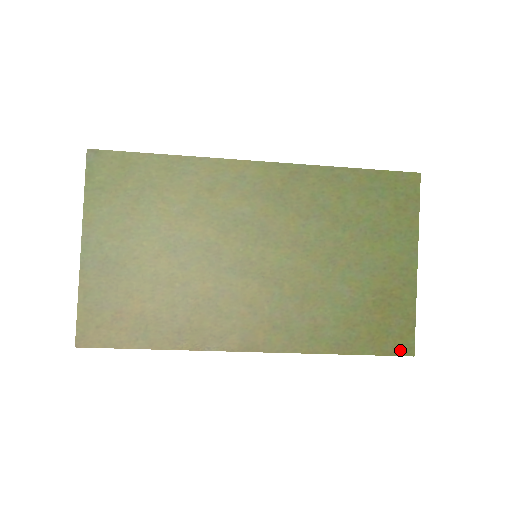
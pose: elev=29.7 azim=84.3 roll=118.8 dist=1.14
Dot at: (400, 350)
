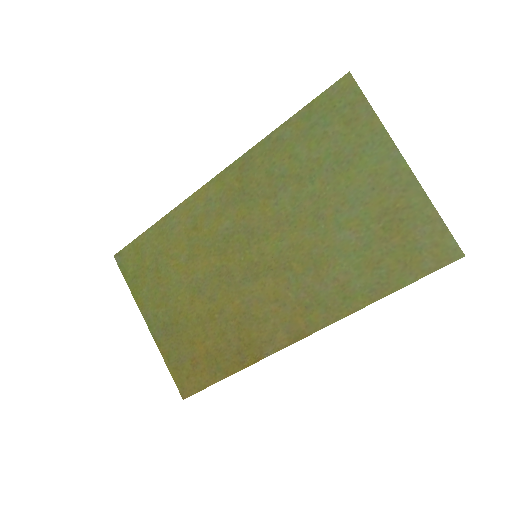
Dot at: (444, 259)
